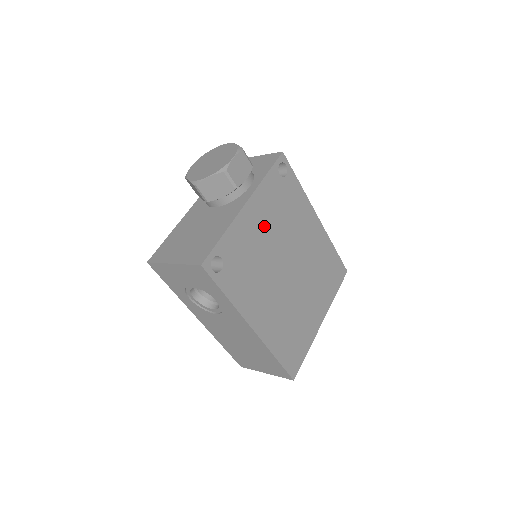
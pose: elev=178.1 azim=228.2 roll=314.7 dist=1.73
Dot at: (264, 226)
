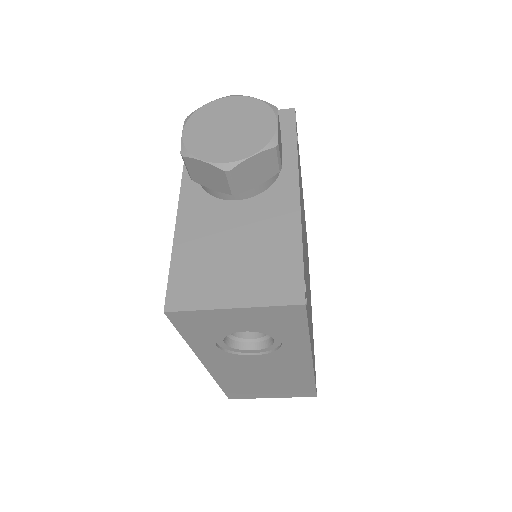
Dot at: (302, 218)
